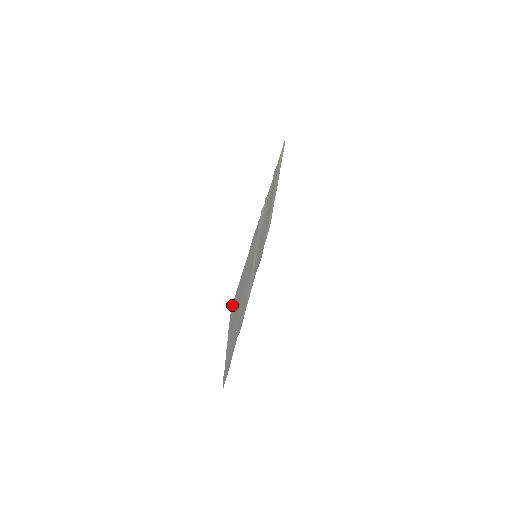
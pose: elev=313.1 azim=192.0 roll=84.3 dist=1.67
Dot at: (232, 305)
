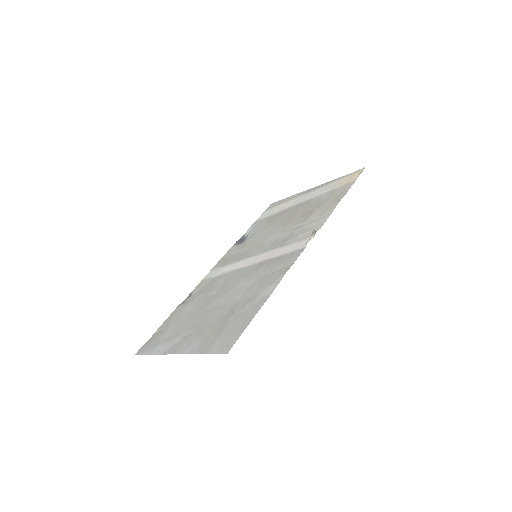
Dot at: (231, 345)
